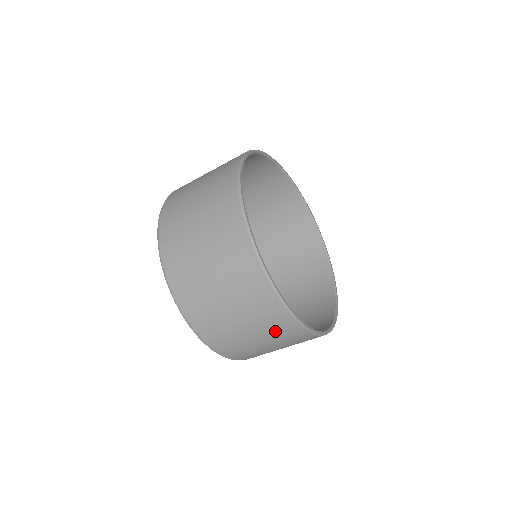
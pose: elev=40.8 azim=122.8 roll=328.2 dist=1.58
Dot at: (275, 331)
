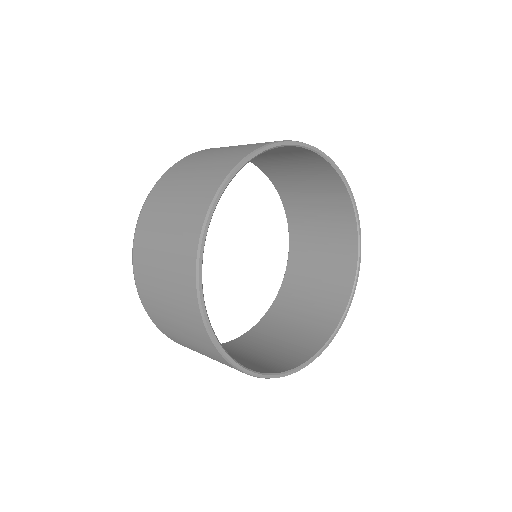
Dot at: occluded
